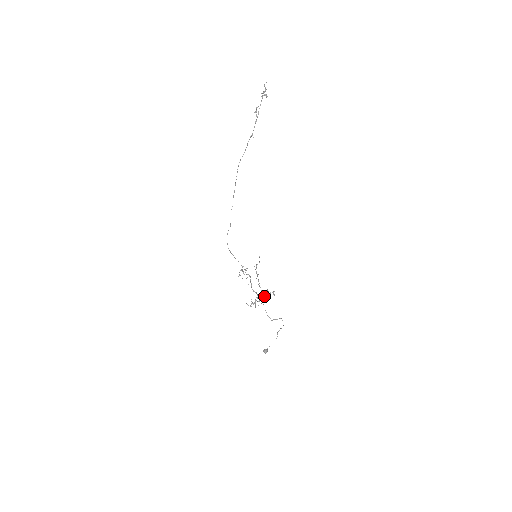
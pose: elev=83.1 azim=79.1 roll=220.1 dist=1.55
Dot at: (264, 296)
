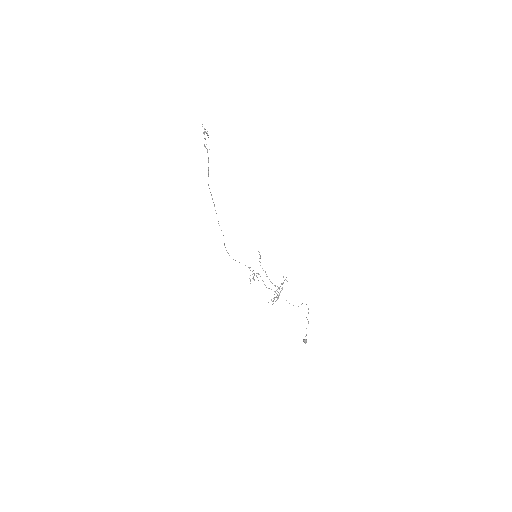
Dot at: (279, 287)
